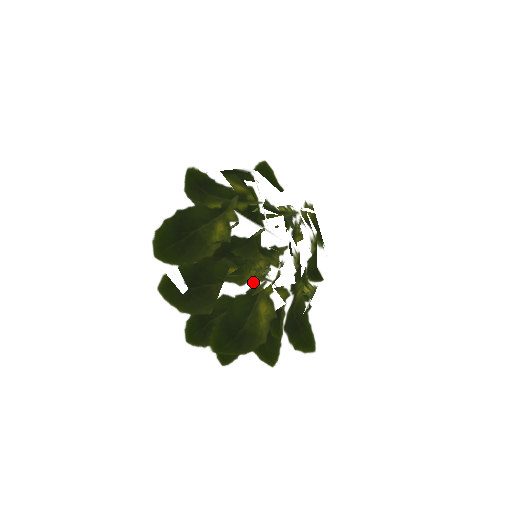
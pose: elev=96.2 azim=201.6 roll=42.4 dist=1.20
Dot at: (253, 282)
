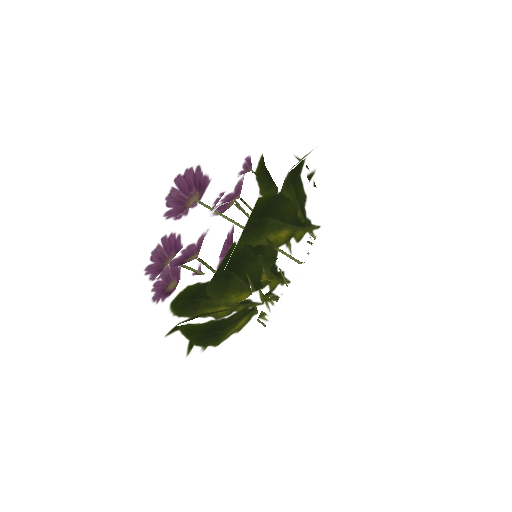
Dot at: (263, 303)
